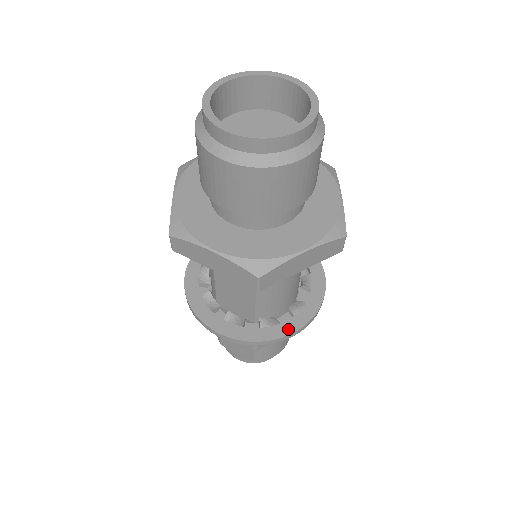
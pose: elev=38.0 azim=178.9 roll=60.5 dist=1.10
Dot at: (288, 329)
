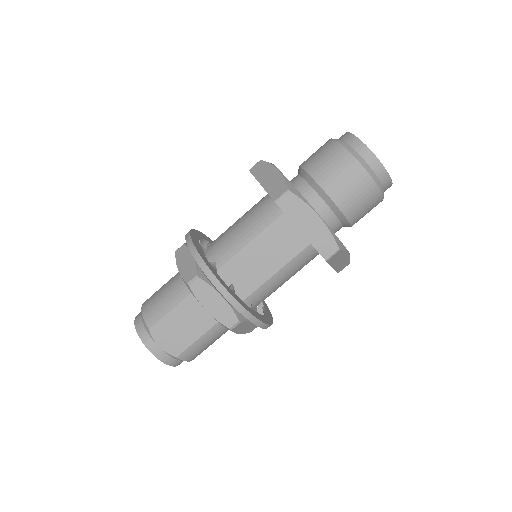
Dot at: (265, 320)
